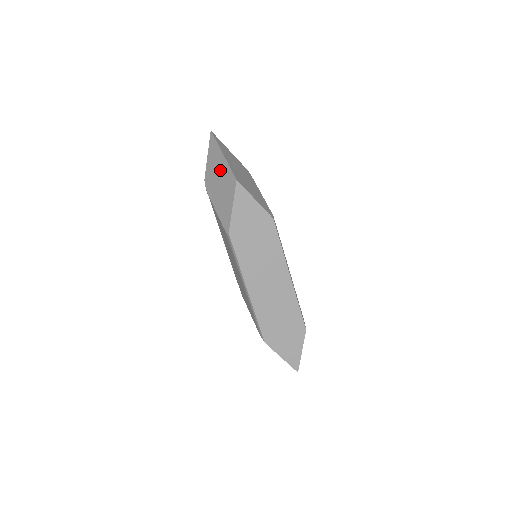
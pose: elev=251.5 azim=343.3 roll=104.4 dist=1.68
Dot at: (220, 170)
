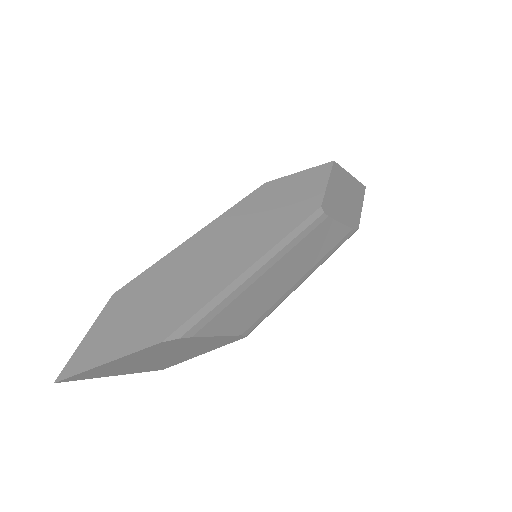
Dot at: occluded
